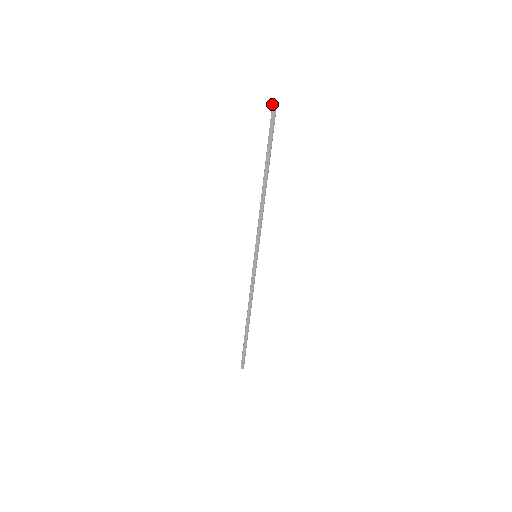
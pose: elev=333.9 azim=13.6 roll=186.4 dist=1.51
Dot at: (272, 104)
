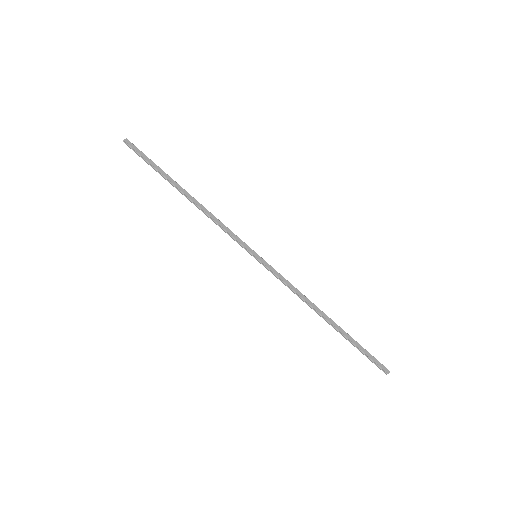
Dot at: (124, 141)
